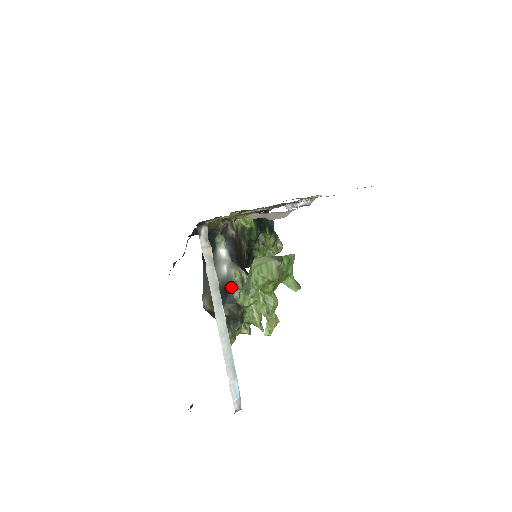
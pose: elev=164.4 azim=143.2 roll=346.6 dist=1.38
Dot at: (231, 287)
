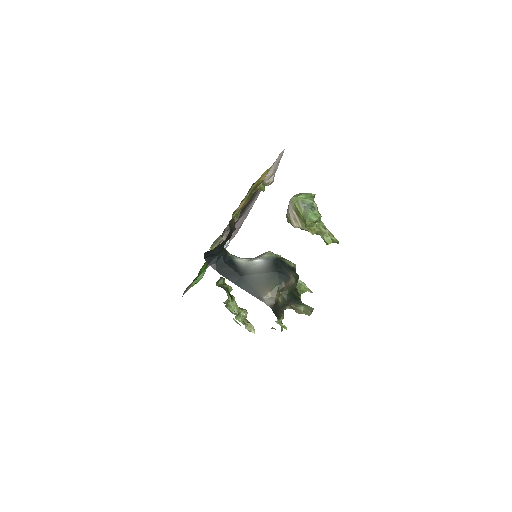
Dot at: (278, 260)
